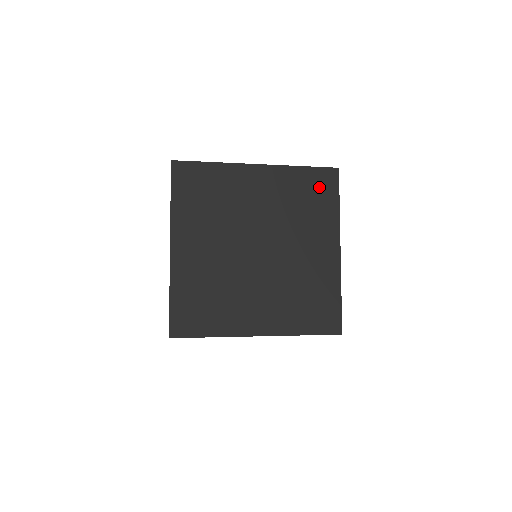
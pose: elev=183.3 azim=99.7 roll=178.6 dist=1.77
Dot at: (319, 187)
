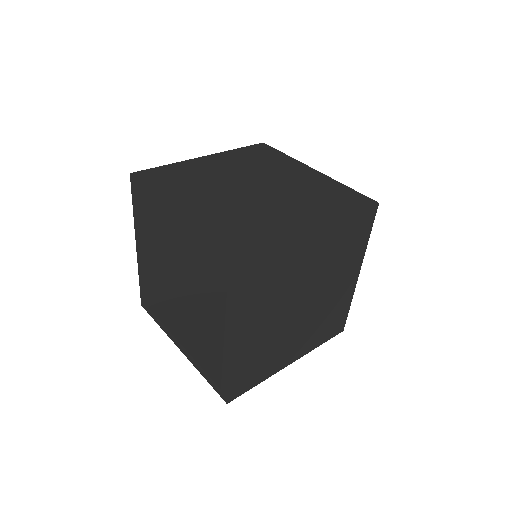
Dot at: (360, 228)
